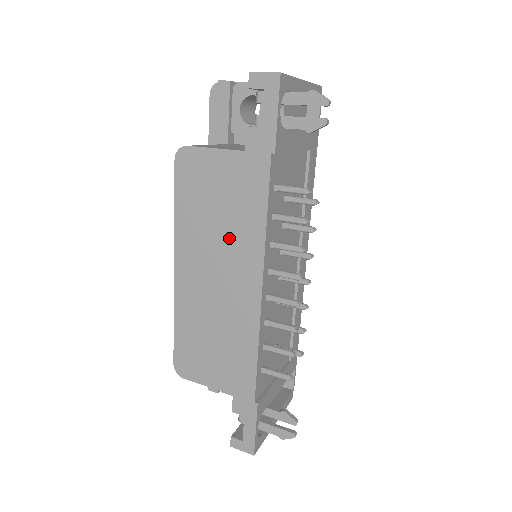
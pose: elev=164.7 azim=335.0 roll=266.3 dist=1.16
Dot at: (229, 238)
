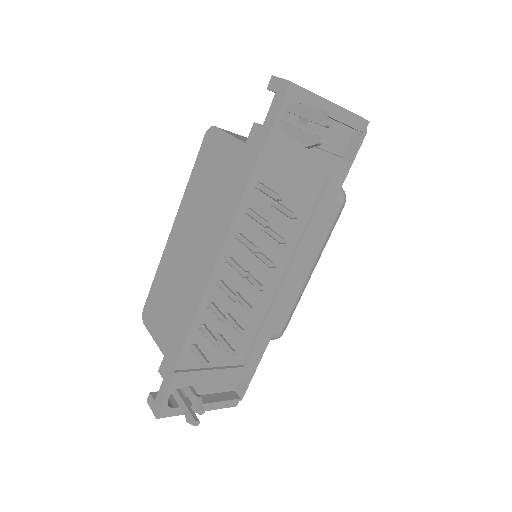
Dot at: (210, 216)
